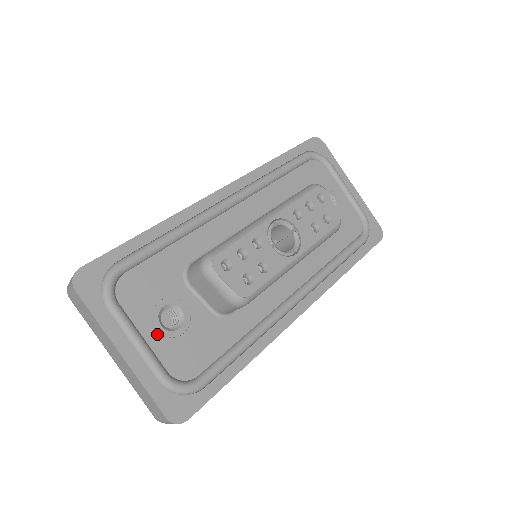
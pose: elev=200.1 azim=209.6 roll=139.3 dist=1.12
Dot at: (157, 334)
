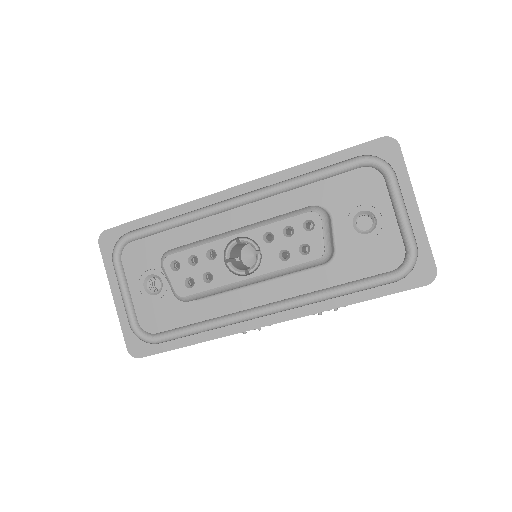
Dot at: (139, 293)
